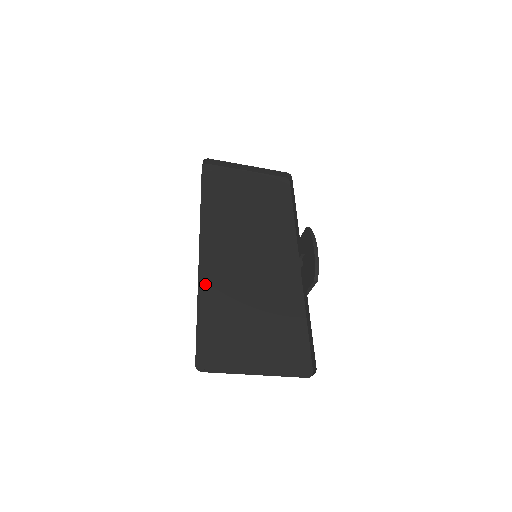
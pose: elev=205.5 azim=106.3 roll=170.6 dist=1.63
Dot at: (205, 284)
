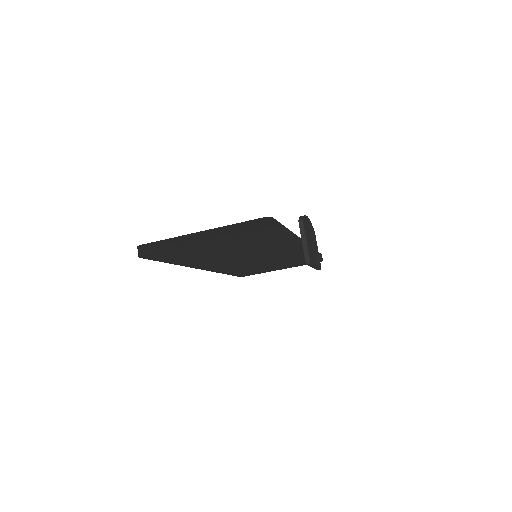
Dot at: (192, 265)
